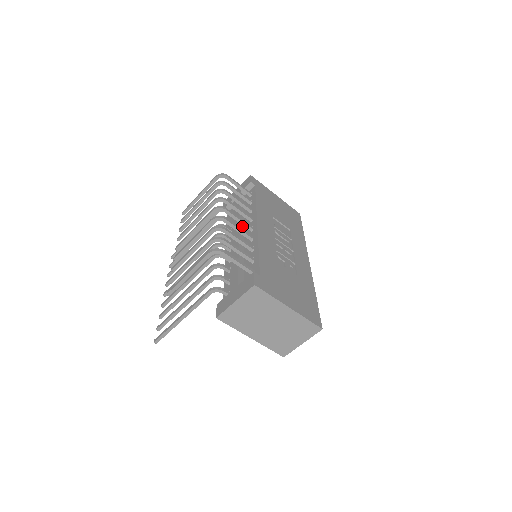
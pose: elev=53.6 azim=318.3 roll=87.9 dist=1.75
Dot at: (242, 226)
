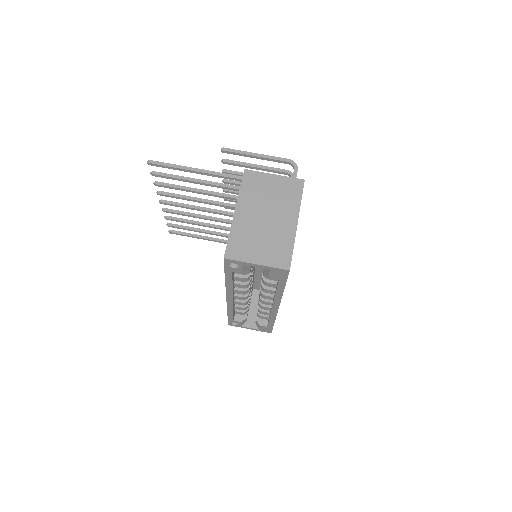
Dot at: occluded
